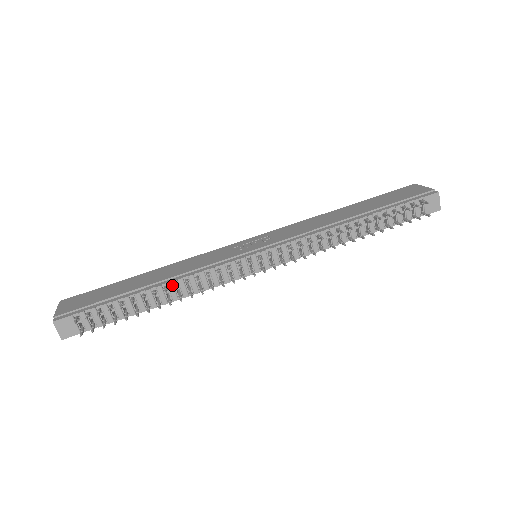
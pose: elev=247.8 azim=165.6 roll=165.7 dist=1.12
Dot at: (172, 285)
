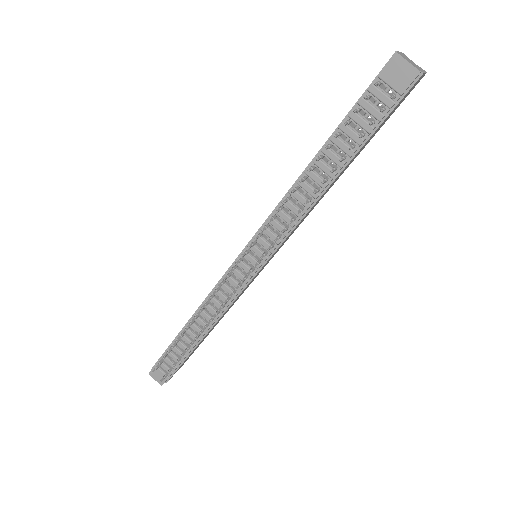
Dot at: (196, 317)
